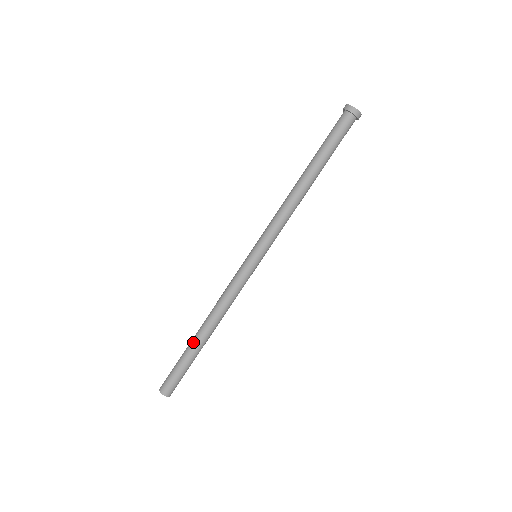
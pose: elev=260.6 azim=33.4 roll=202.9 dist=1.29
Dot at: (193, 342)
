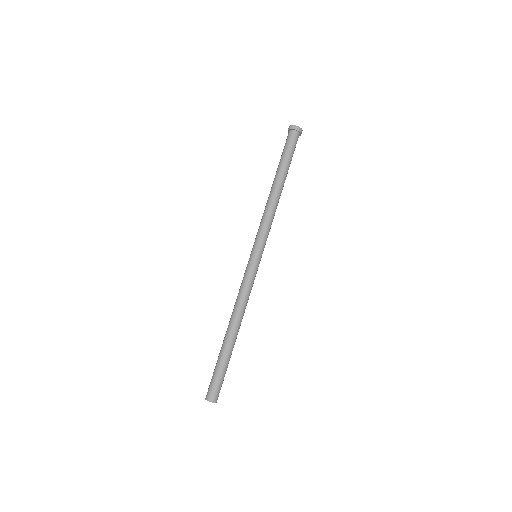
Dot at: (223, 344)
